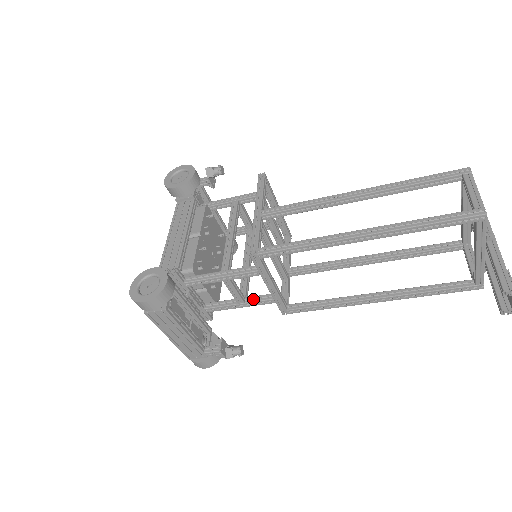
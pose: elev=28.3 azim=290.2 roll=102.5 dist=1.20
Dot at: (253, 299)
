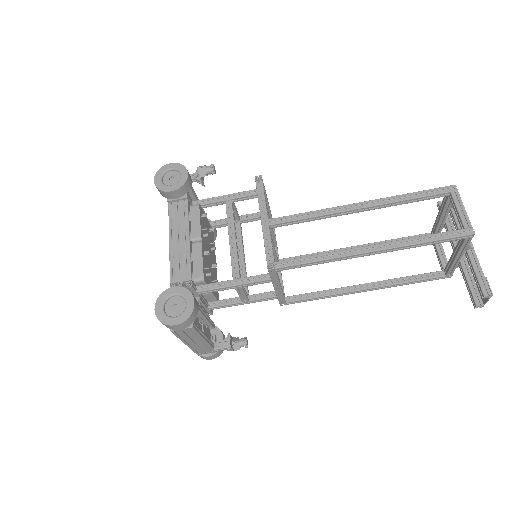
Dot at: (256, 296)
